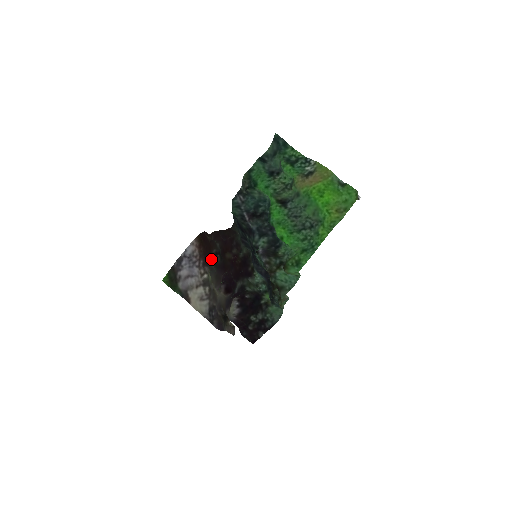
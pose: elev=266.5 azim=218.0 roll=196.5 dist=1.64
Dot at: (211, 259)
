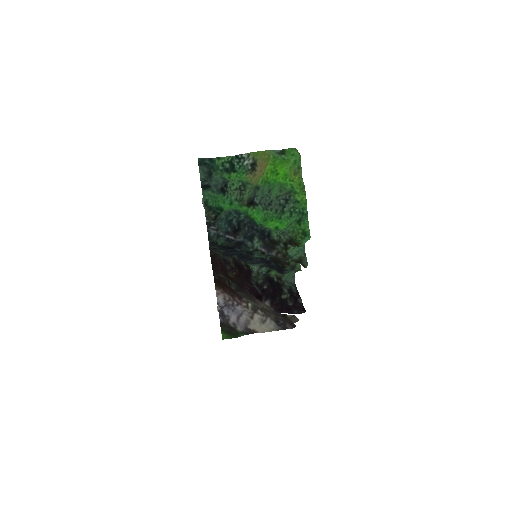
Dot at: occluded
